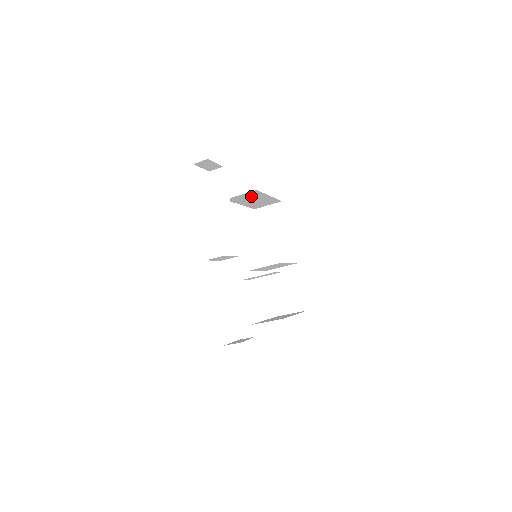
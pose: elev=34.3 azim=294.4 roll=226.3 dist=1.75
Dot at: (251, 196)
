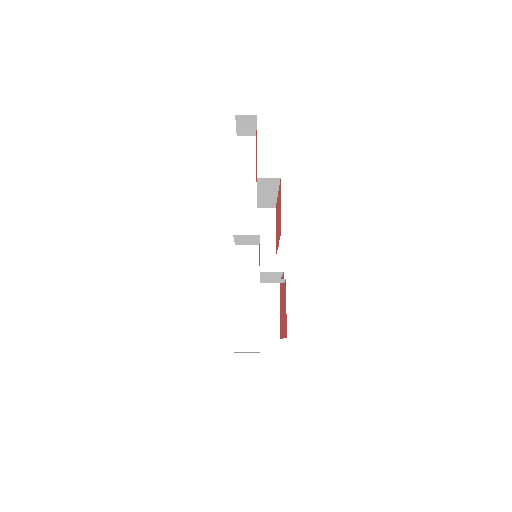
Dot at: (264, 185)
